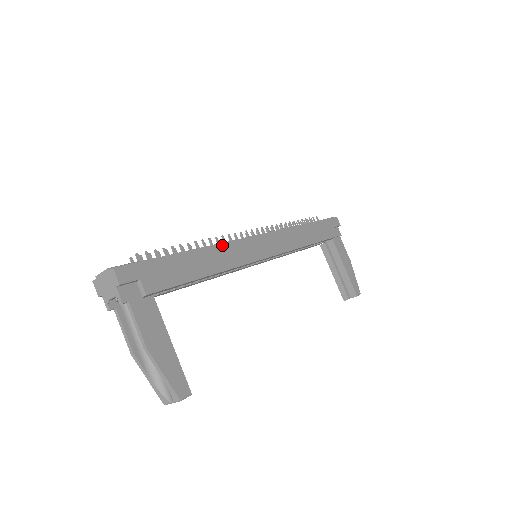
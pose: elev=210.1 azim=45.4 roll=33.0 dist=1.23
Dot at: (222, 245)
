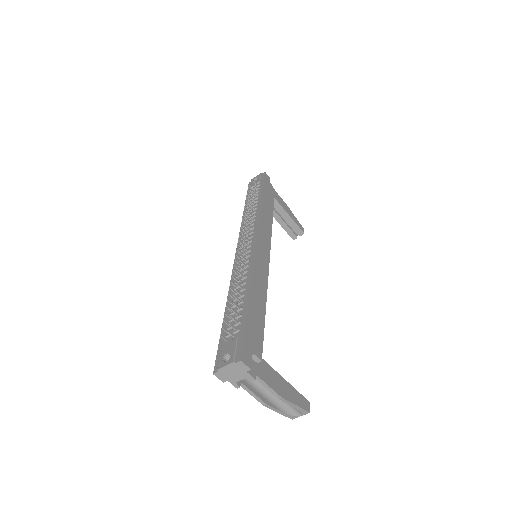
Dot at: (253, 273)
